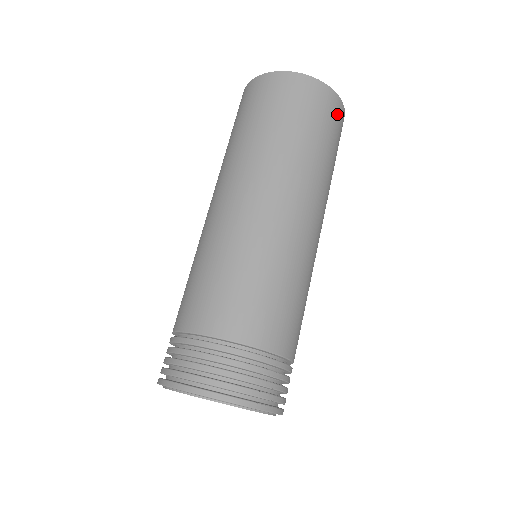
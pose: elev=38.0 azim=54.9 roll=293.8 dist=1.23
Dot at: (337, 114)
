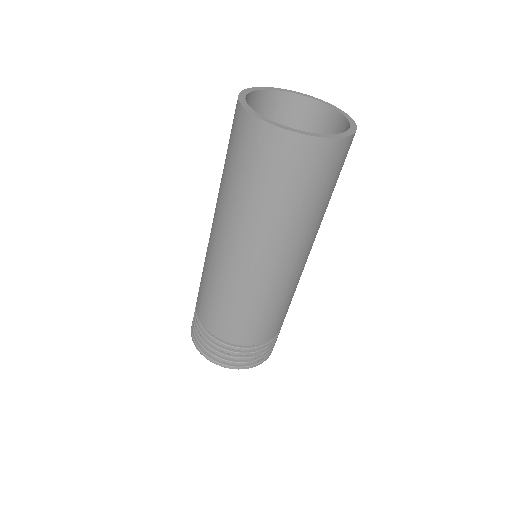
Dot at: (334, 157)
